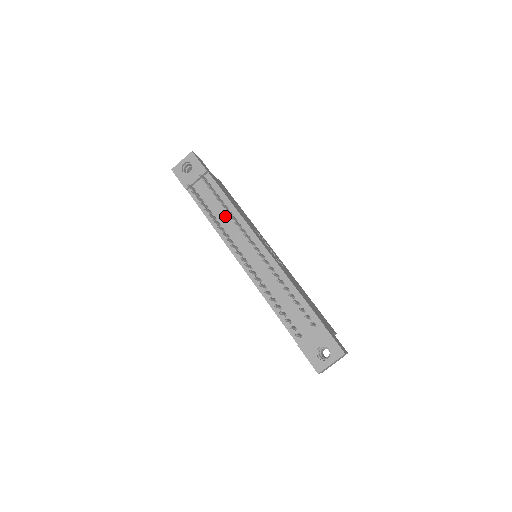
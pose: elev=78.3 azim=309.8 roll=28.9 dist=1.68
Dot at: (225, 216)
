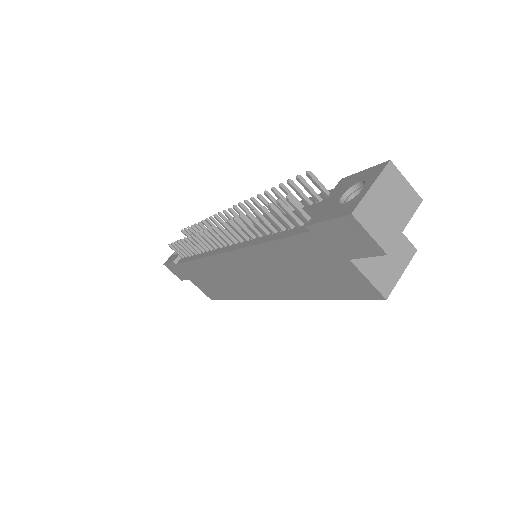
Dot at: occluded
